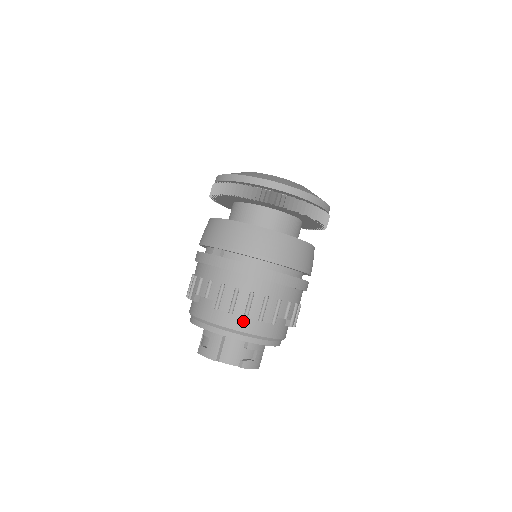
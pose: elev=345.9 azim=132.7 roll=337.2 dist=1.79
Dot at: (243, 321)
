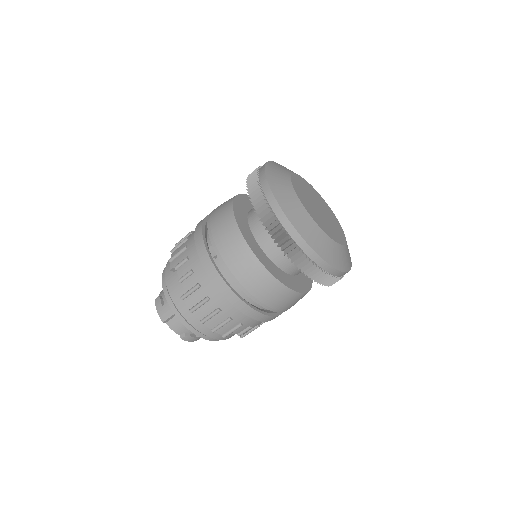
Dot at: (199, 320)
